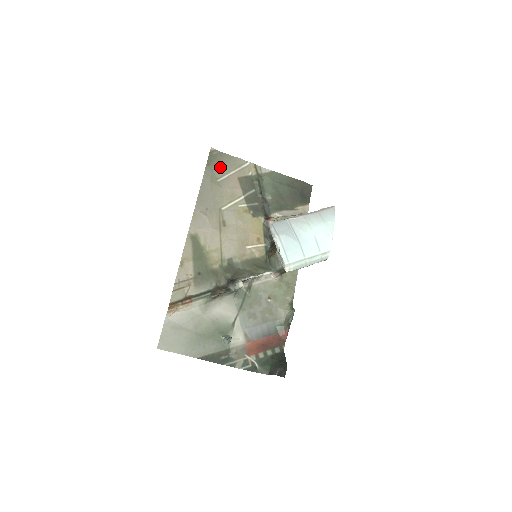
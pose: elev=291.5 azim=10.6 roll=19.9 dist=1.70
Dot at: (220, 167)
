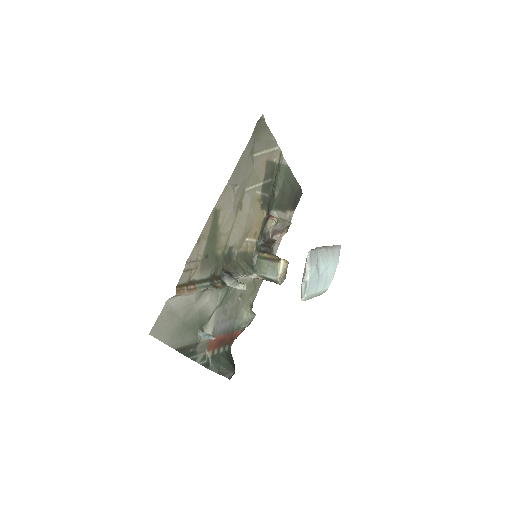
Dot at: (260, 141)
